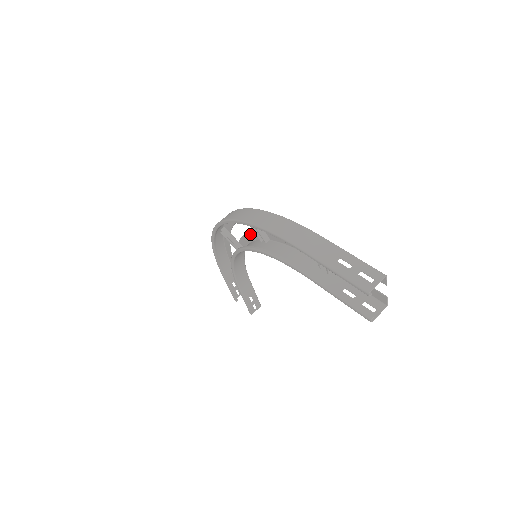
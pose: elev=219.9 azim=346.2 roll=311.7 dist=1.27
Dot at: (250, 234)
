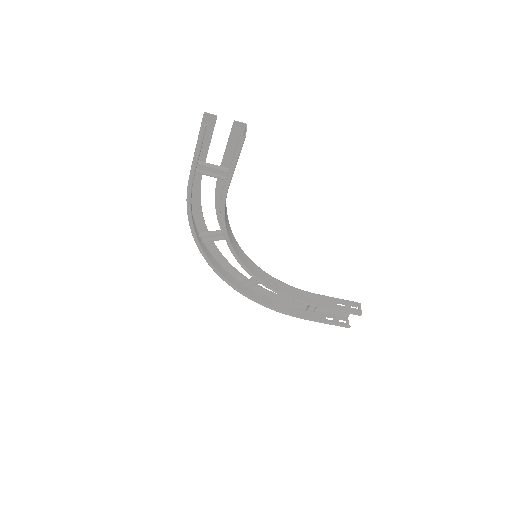
Dot at: occluded
